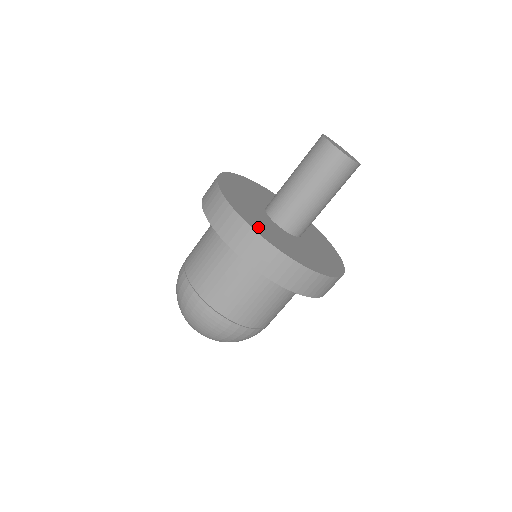
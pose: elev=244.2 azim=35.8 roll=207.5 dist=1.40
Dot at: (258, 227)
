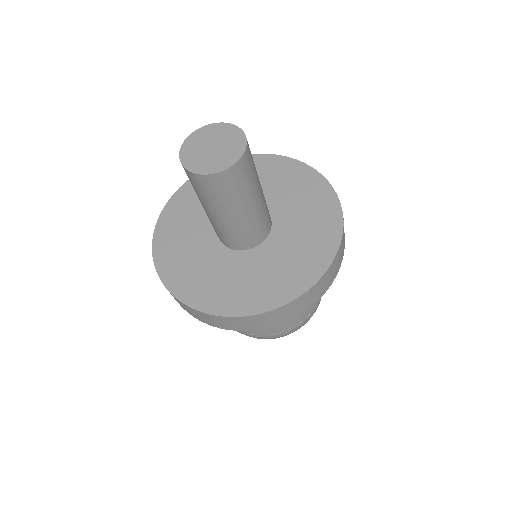
Dot at: (259, 299)
